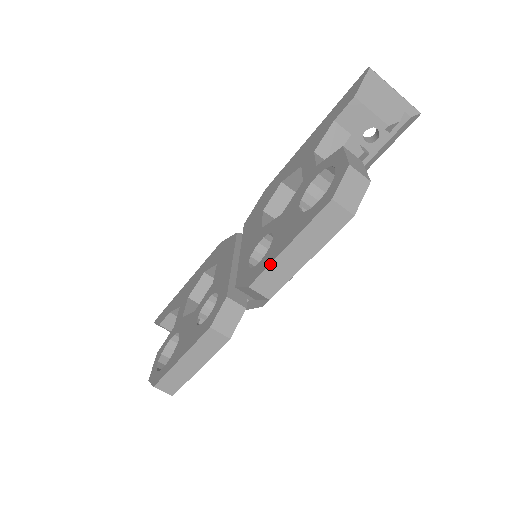
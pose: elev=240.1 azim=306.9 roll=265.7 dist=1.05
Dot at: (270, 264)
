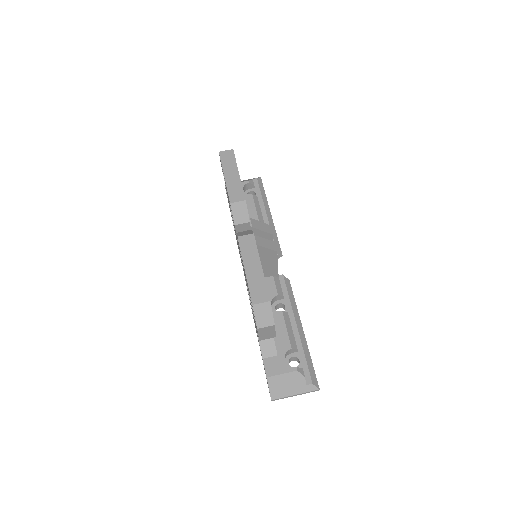
Dot at: (227, 188)
